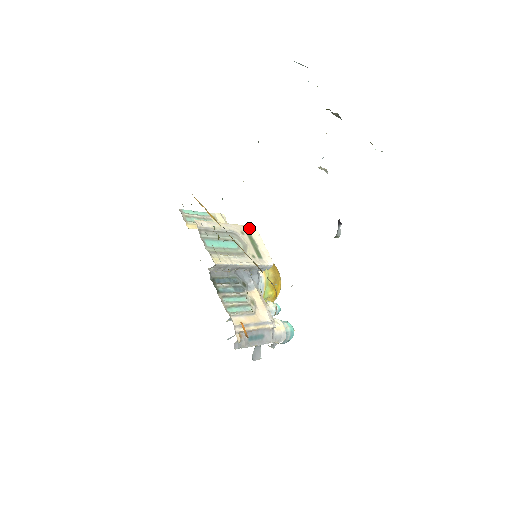
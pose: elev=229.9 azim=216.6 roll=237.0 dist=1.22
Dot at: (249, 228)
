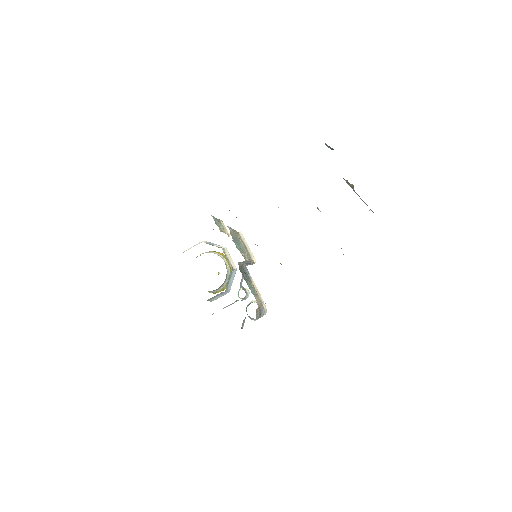
Dot at: (239, 234)
